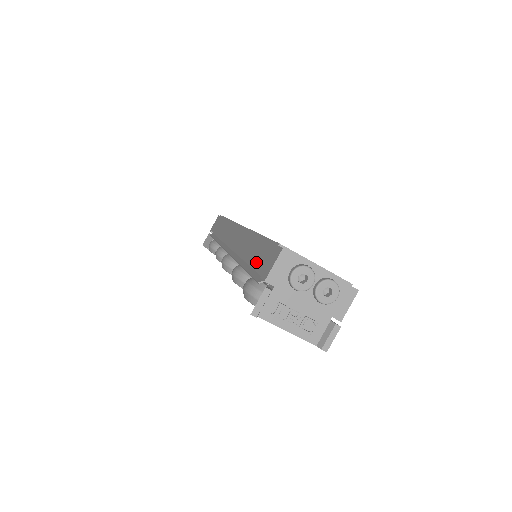
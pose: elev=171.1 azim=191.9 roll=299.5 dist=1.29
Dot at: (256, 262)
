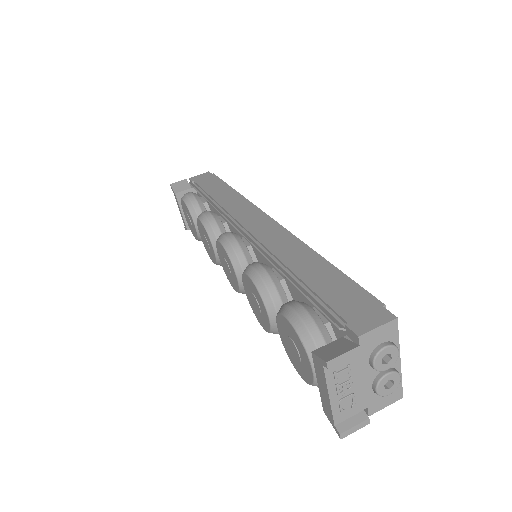
Dot at: (329, 295)
